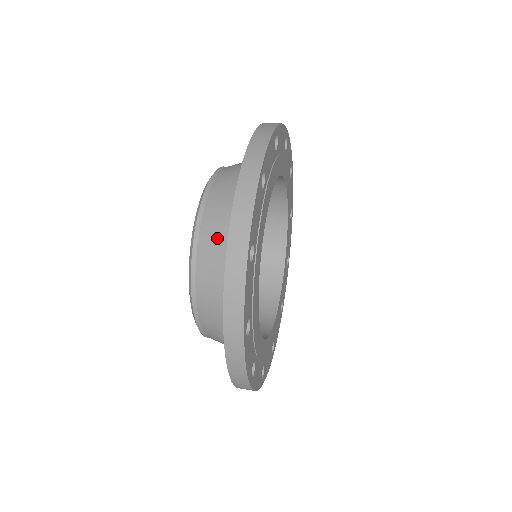
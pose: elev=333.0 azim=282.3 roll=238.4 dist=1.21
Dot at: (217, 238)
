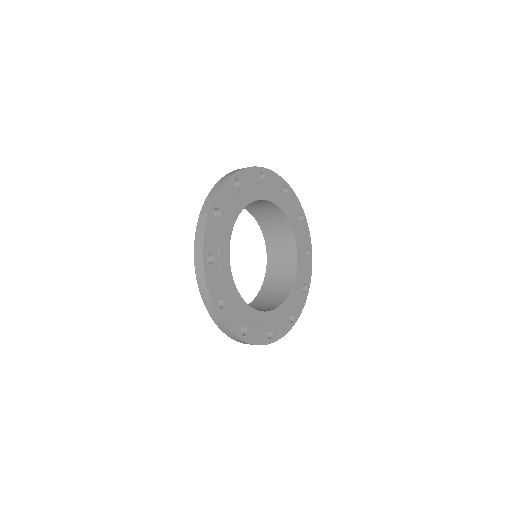
Dot at: occluded
